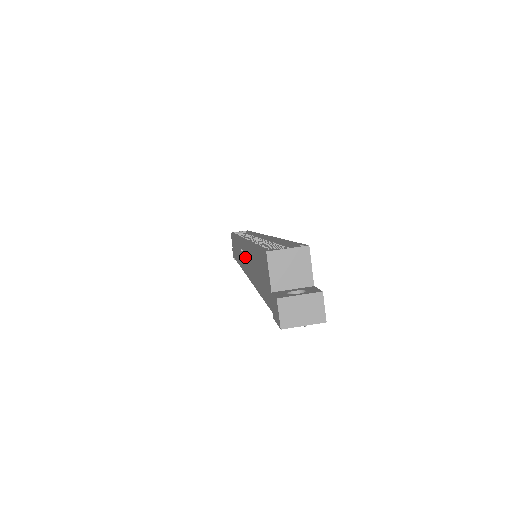
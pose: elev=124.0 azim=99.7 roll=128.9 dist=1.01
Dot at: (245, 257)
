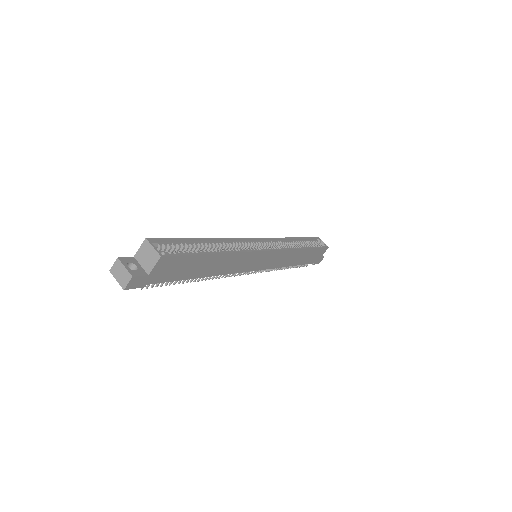
Dot at: occluded
